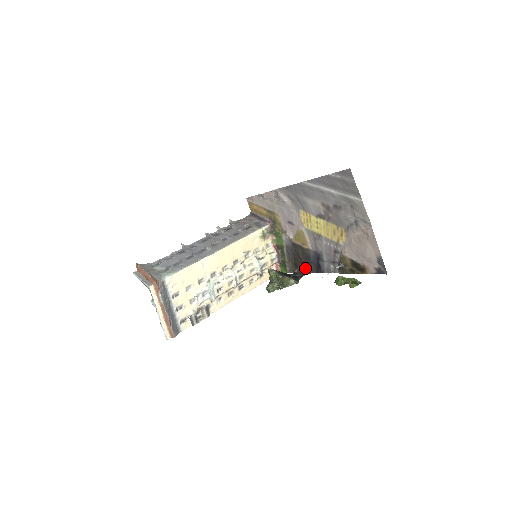
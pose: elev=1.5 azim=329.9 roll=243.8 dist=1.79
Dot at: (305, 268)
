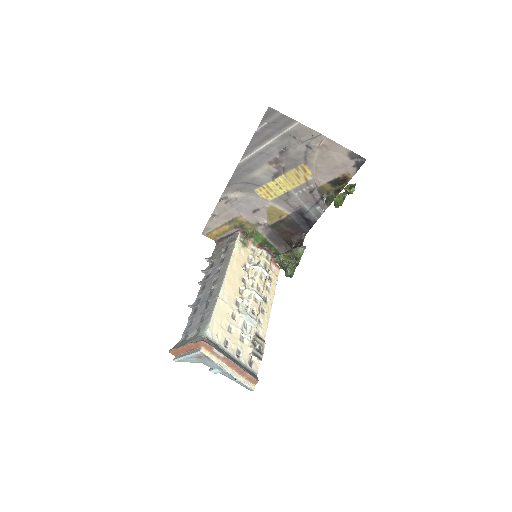
Dot at: (298, 236)
